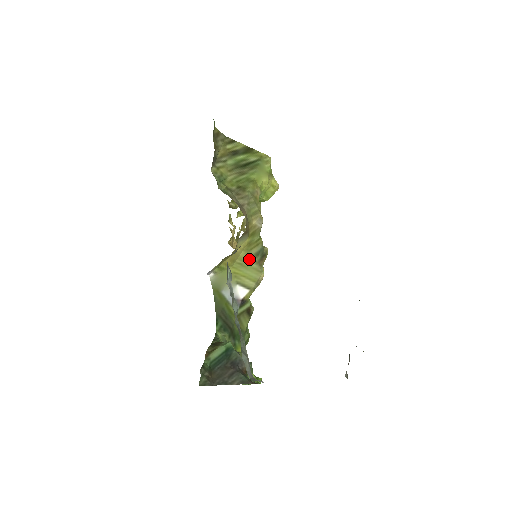
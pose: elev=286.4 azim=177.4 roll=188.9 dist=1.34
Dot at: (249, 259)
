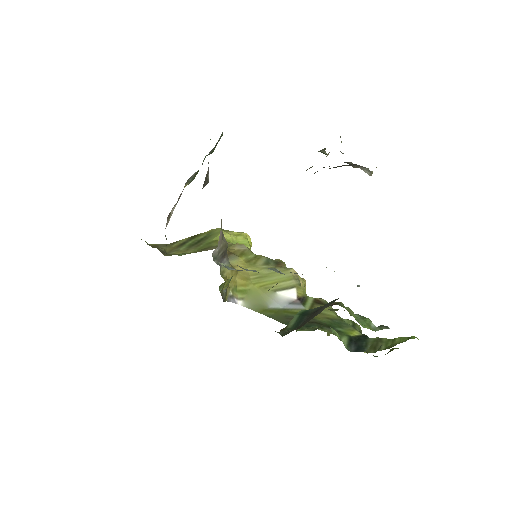
Dot at: (263, 270)
